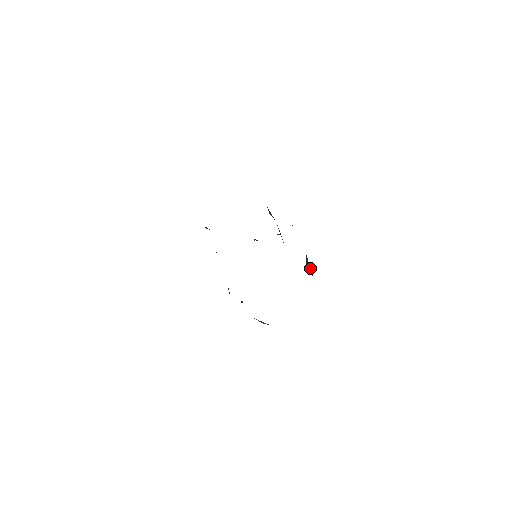
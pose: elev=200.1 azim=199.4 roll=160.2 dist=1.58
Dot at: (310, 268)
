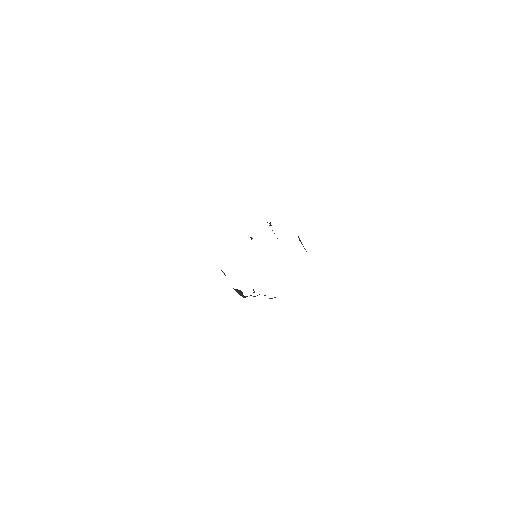
Dot at: (303, 246)
